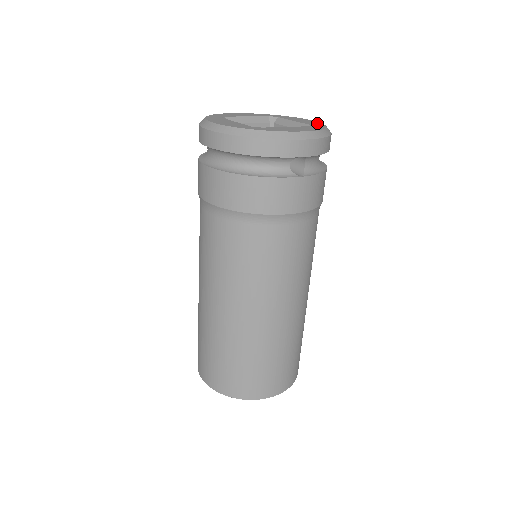
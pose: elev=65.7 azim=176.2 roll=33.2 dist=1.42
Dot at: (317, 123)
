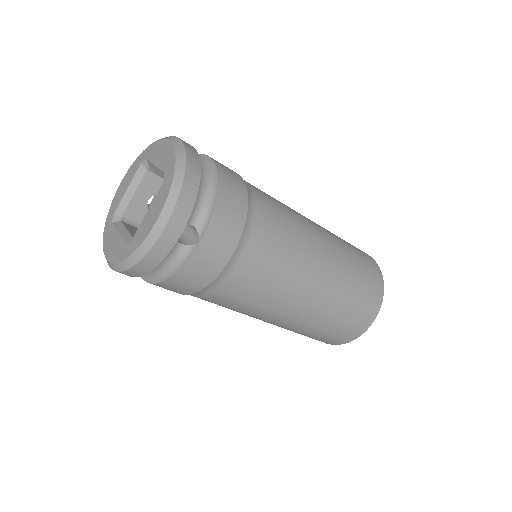
Dot at: (170, 155)
